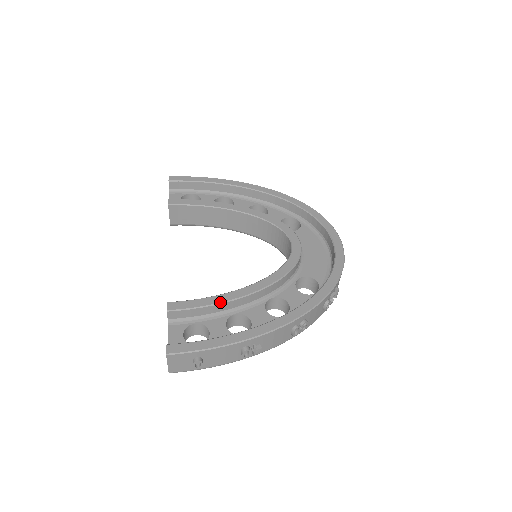
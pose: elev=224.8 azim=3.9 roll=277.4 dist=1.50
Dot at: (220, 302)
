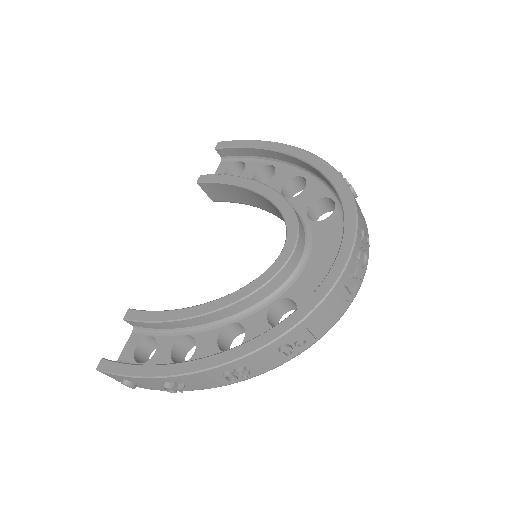
Dot at: (165, 320)
